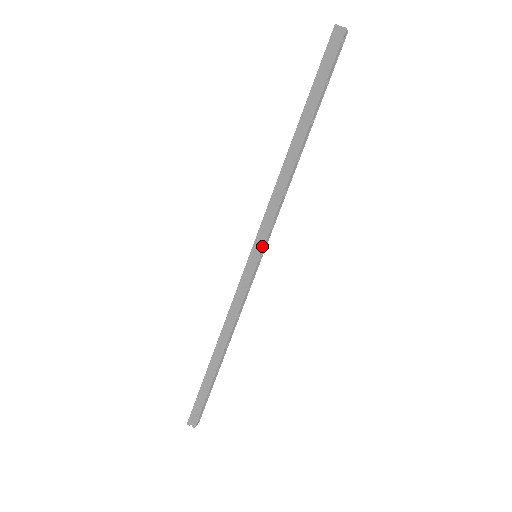
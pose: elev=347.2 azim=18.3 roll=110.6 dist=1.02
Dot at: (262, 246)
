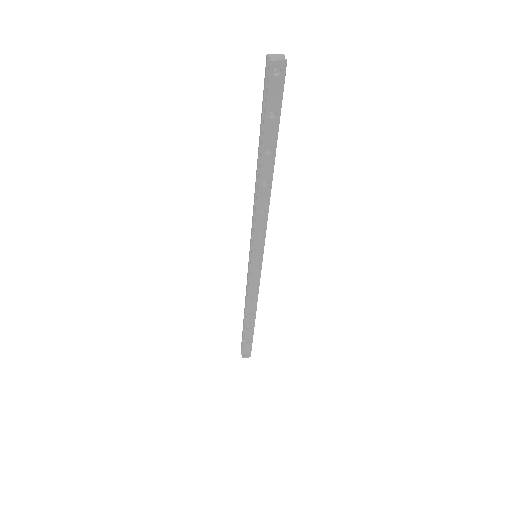
Dot at: (251, 250)
